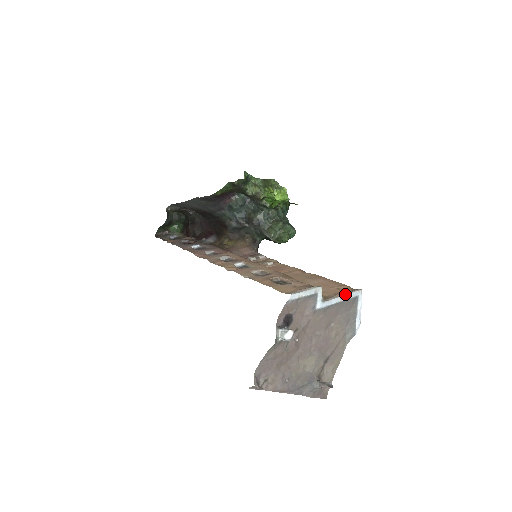
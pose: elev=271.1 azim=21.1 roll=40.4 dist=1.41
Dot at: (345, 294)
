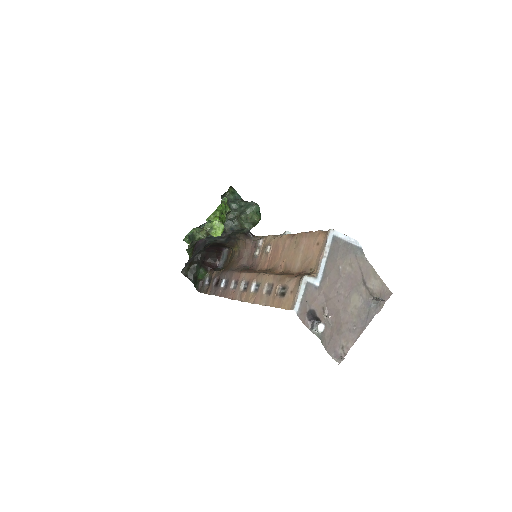
Dot at: (324, 250)
